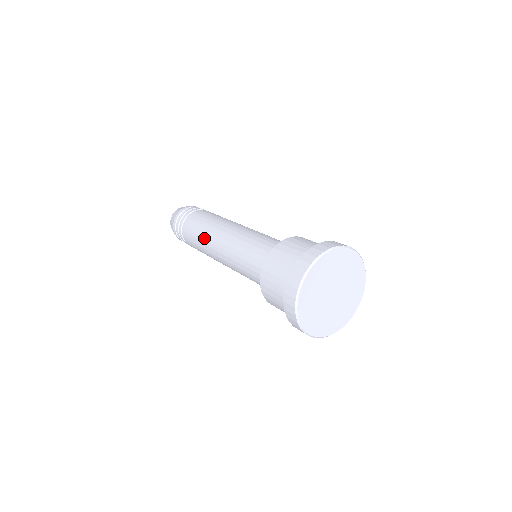
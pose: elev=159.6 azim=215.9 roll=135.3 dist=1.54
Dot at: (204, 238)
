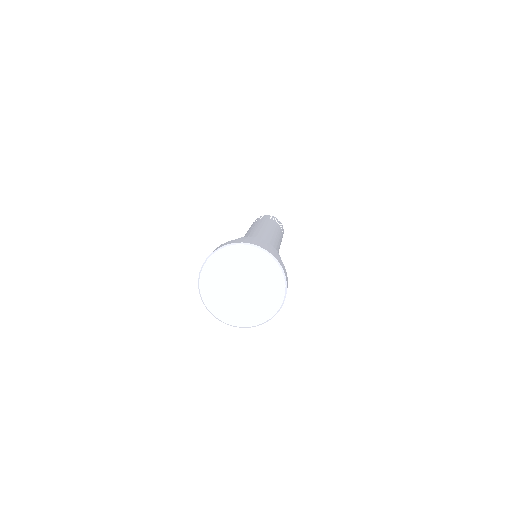
Dot at: occluded
